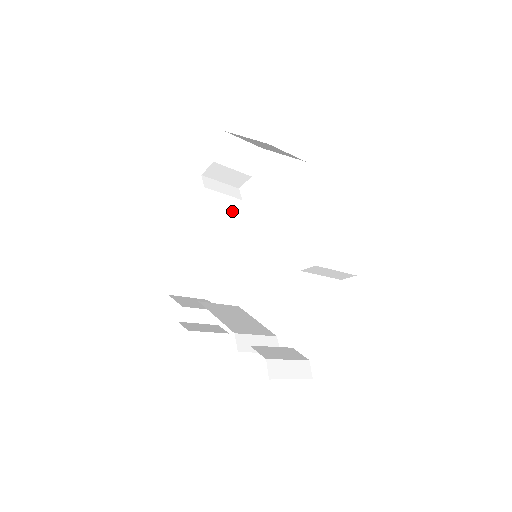
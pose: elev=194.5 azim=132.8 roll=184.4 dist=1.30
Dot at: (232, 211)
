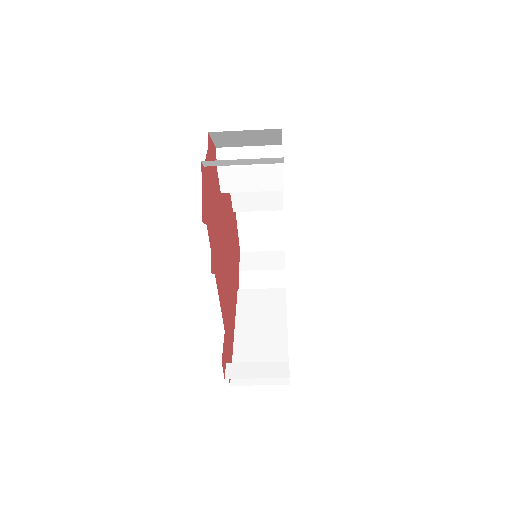
Dot at: (278, 298)
